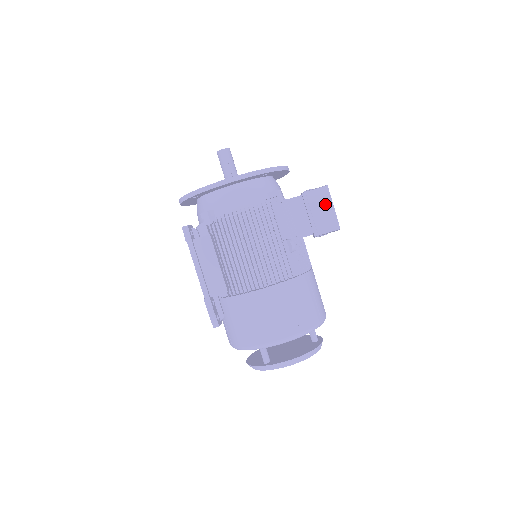
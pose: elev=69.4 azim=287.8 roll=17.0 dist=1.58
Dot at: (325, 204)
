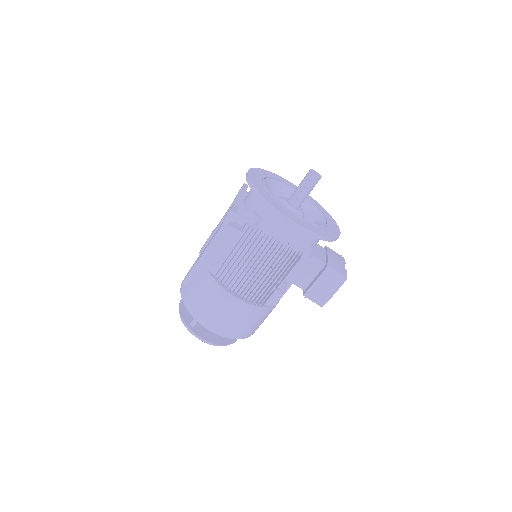
Dot at: (332, 287)
